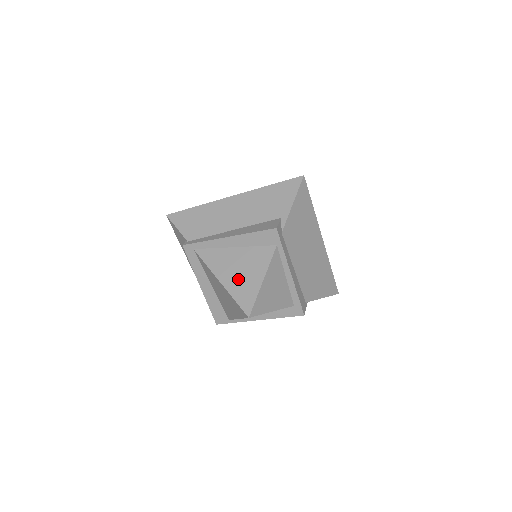
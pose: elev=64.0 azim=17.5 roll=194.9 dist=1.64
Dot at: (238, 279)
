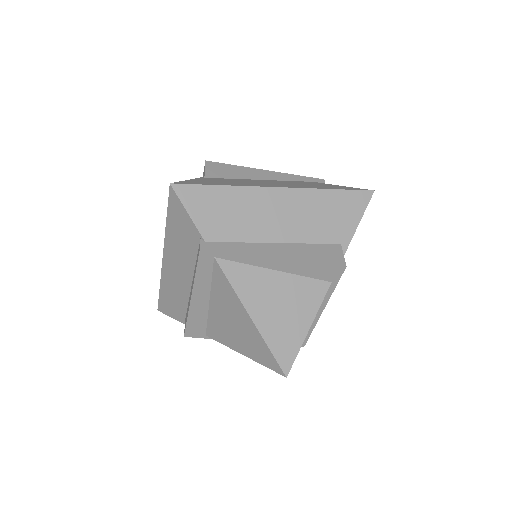
Dot at: (277, 320)
